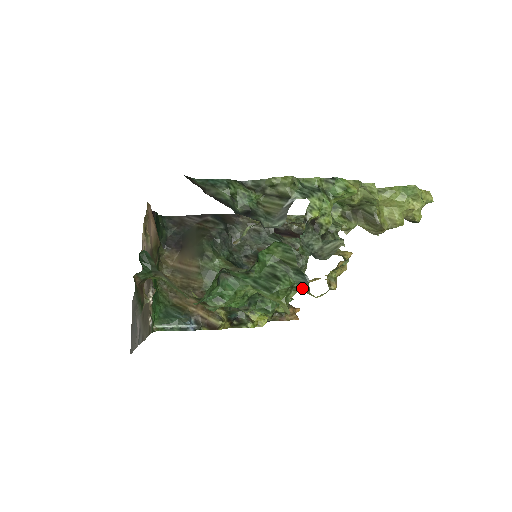
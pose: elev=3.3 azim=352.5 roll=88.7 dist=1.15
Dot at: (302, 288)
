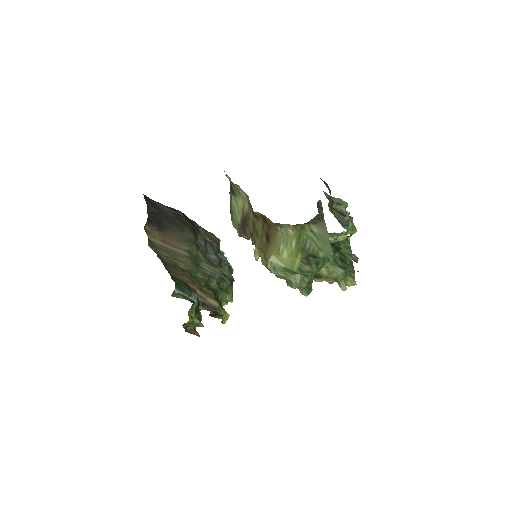
Dot at: (350, 276)
